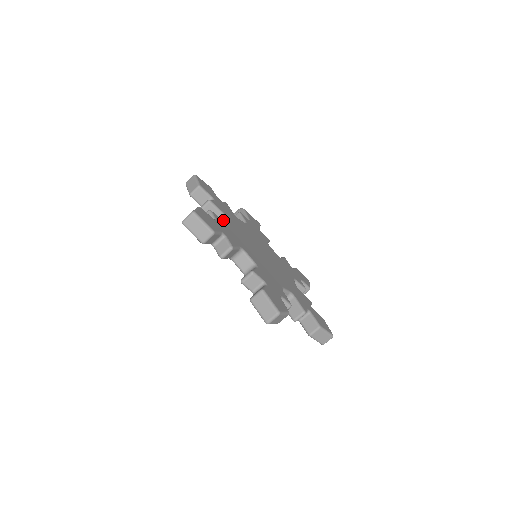
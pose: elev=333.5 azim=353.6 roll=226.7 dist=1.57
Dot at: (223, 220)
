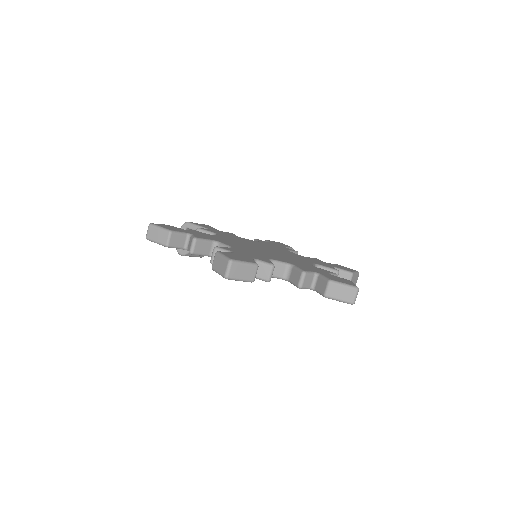
Dot at: occluded
